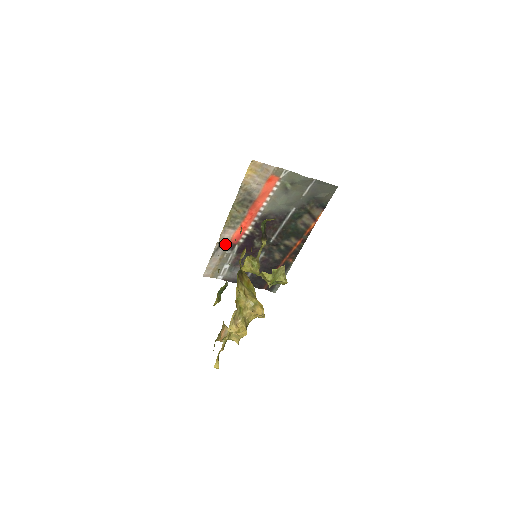
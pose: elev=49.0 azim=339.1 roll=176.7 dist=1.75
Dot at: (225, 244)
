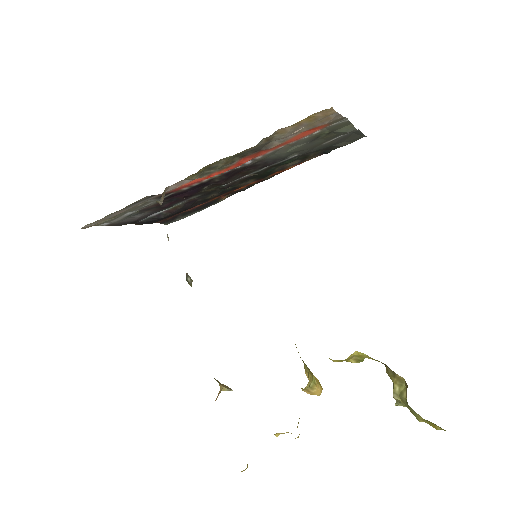
Dot at: (157, 195)
